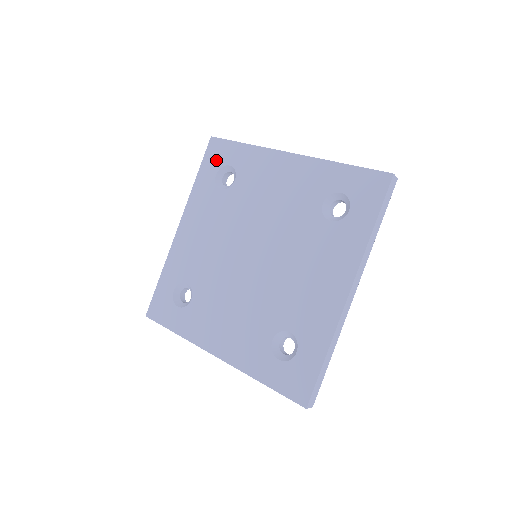
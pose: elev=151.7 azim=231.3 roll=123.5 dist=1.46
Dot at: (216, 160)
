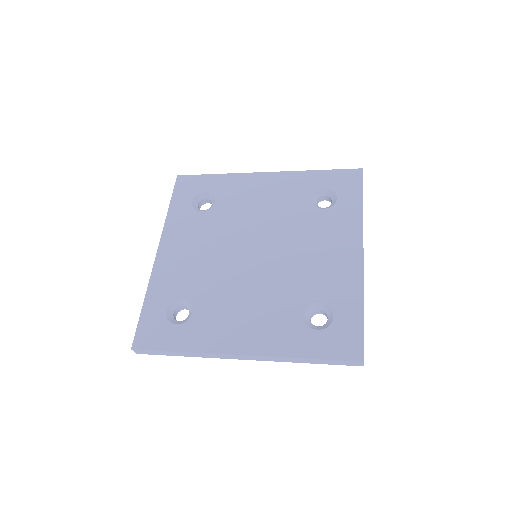
Dot at: (189, 191)
